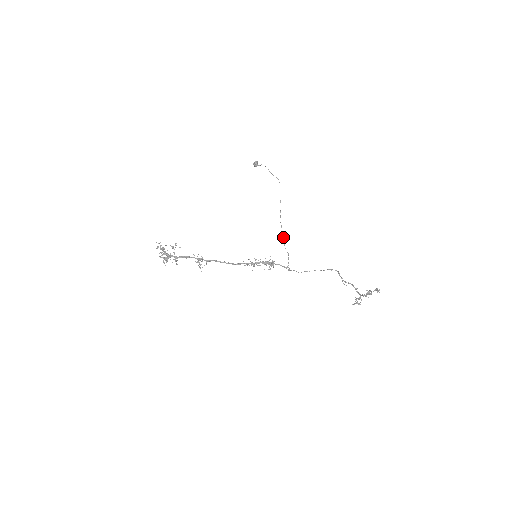
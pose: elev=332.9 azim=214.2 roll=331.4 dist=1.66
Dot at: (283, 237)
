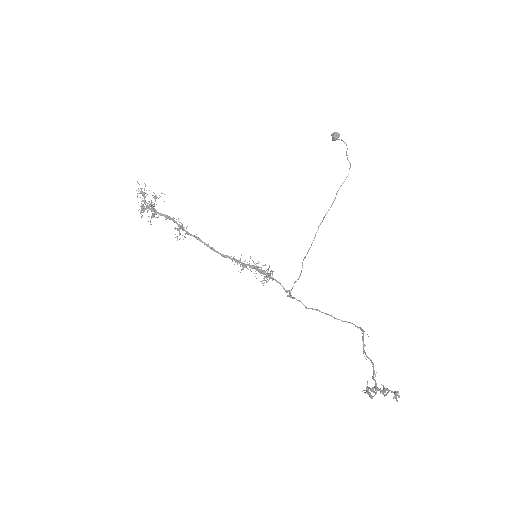
Dot at: (310, 247)
